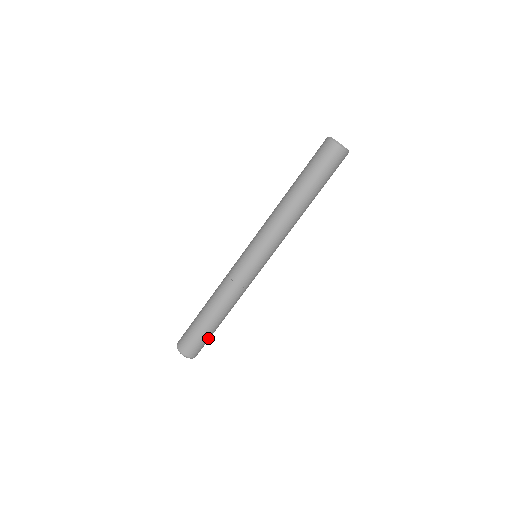
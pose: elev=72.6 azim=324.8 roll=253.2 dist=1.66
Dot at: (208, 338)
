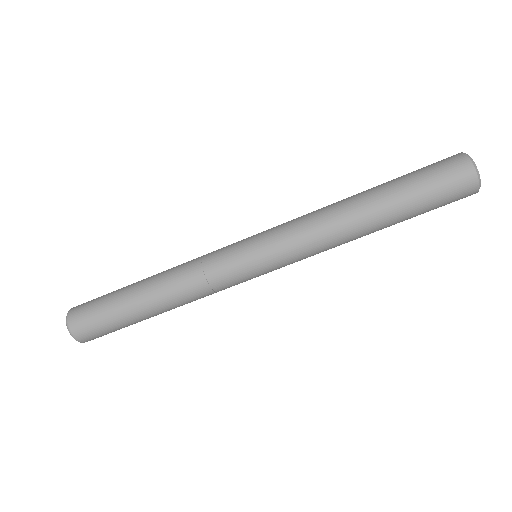
Dot at: (113, 323)
